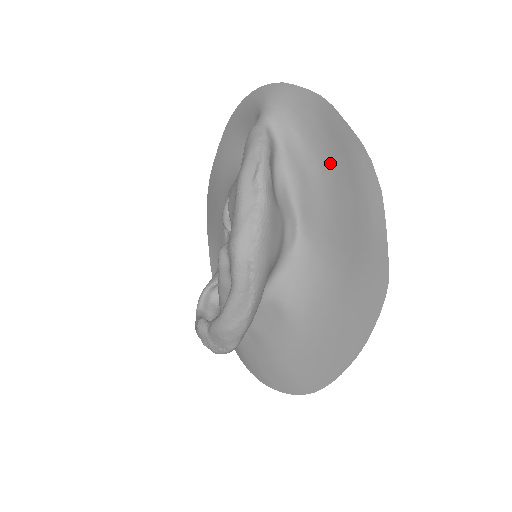
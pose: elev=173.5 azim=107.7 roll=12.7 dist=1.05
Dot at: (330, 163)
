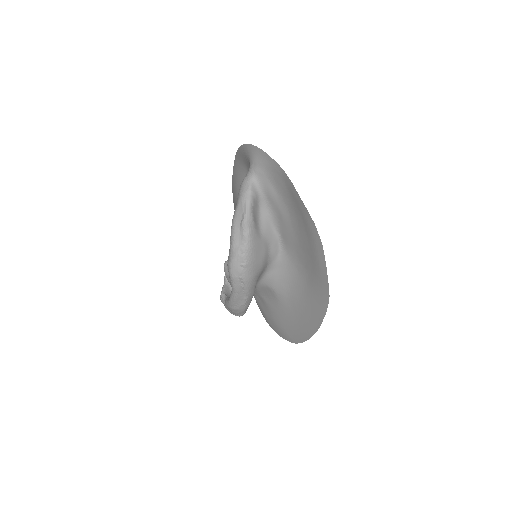
Dot at: (294, 213)
